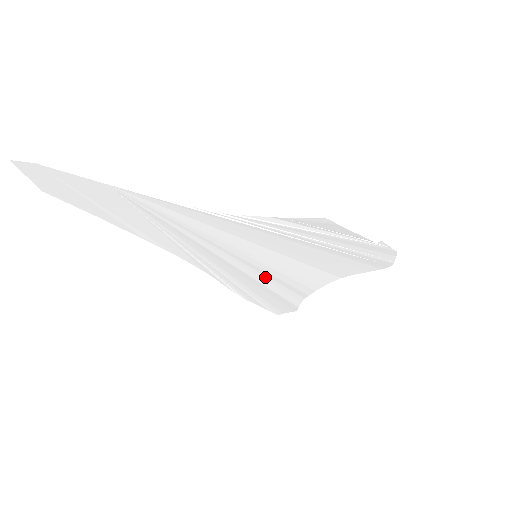
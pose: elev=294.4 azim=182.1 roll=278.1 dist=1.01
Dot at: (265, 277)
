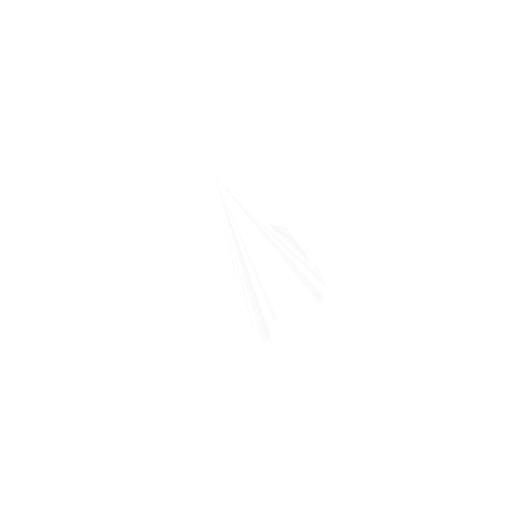
Dot at: (257, 282)
